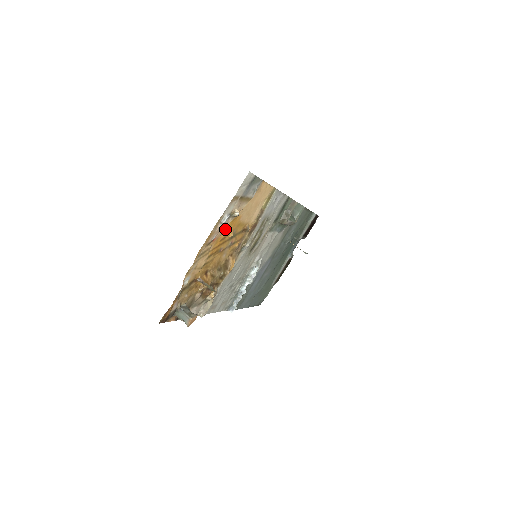
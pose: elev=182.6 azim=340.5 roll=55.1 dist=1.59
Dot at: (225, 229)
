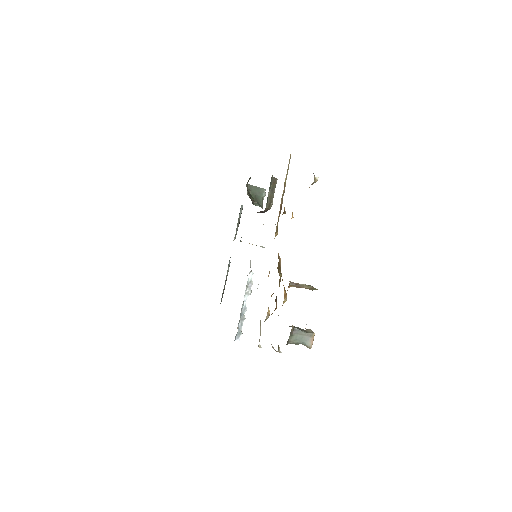
Dot at: occluded
